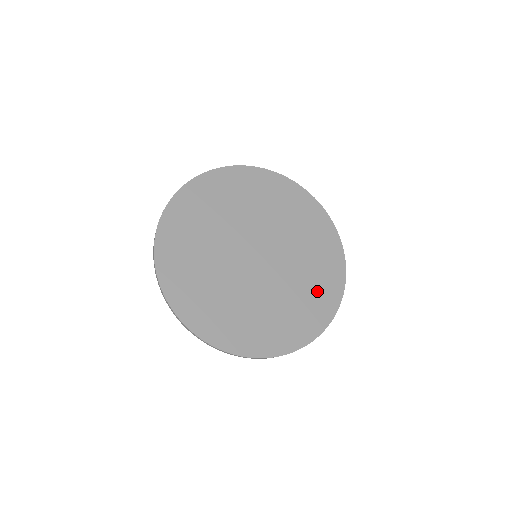
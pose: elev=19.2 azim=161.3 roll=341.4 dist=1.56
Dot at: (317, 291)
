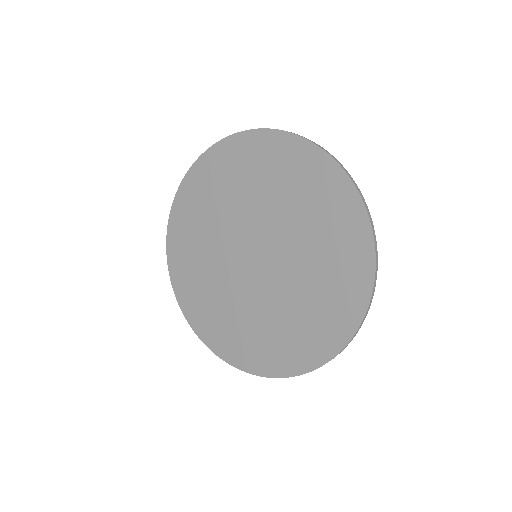
Dot at: (323, 312)
